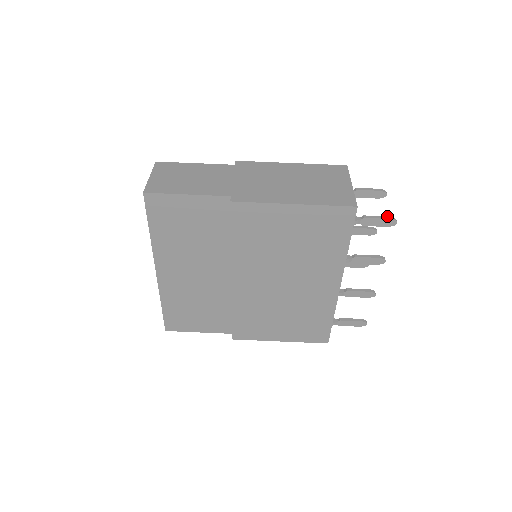
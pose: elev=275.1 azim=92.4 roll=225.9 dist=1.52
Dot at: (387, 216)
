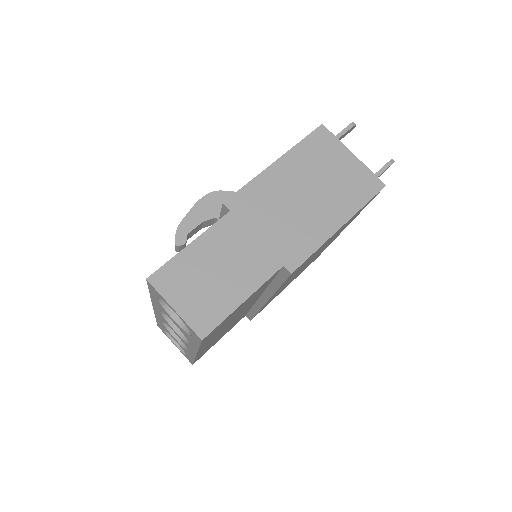
Dot at: (387, 162)
